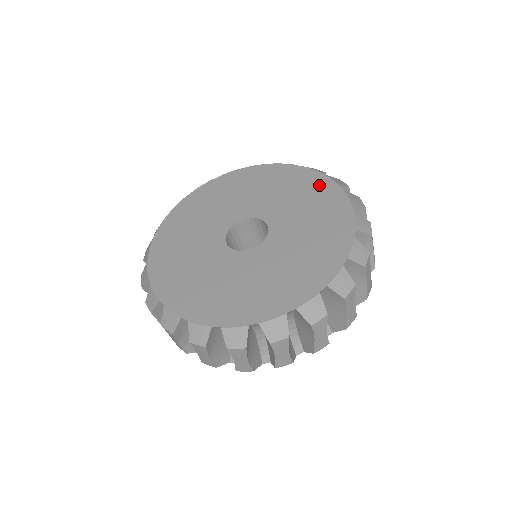
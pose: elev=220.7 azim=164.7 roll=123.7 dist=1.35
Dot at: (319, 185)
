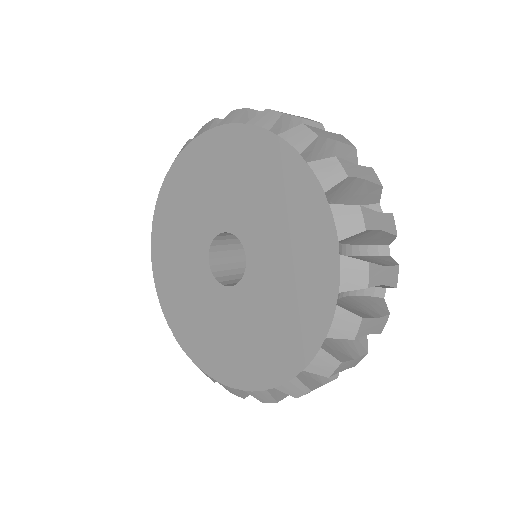
Dot at: (276, 160)
